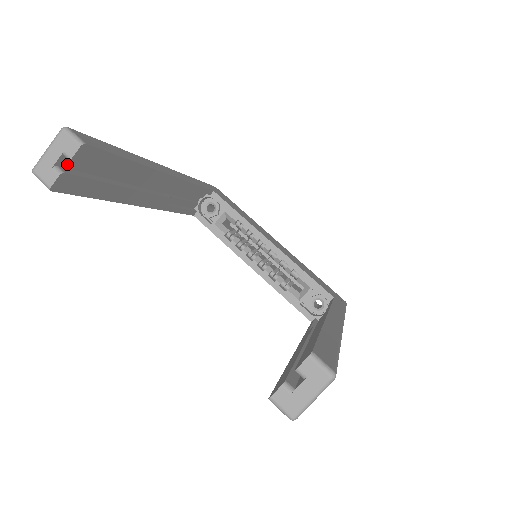
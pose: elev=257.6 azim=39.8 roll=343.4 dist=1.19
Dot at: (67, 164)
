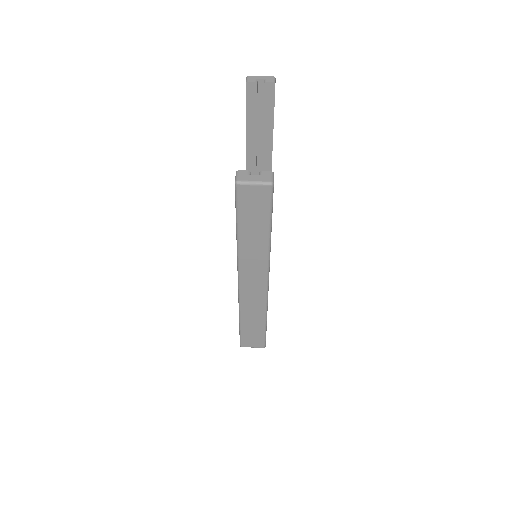
Dot at: (260, 87)
